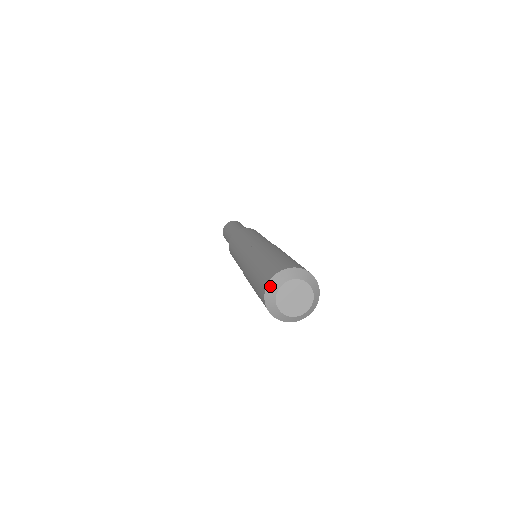
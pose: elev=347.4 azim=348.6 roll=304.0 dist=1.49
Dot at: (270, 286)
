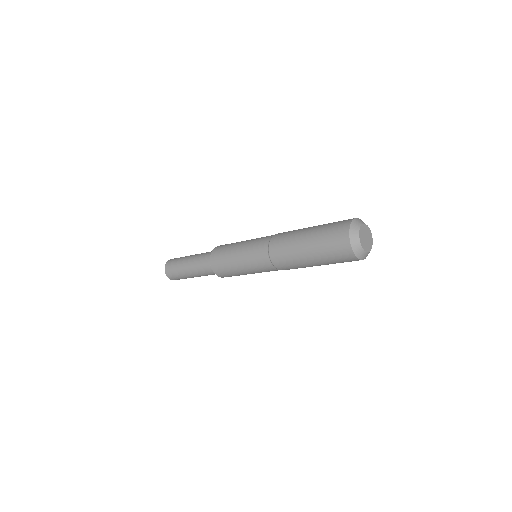
Dot at: (359, 219)
